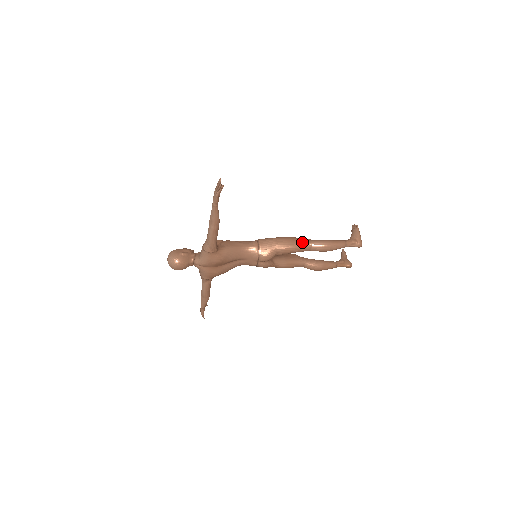
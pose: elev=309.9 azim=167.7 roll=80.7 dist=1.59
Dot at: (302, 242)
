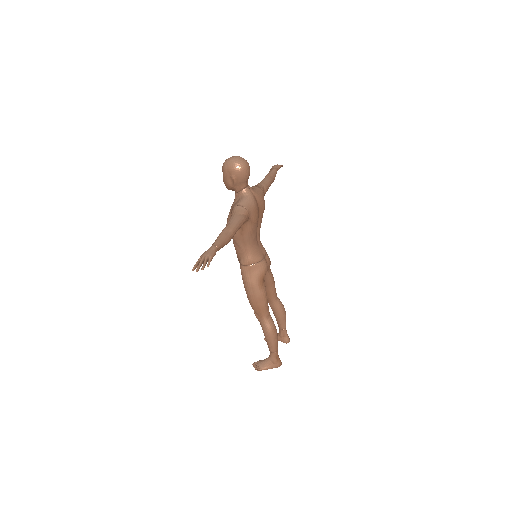
Dot at: occluded
